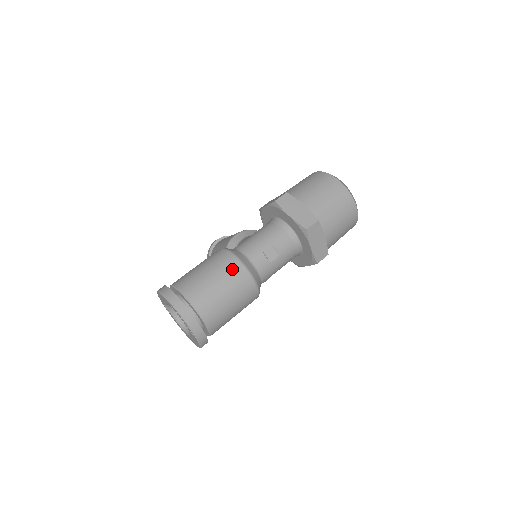
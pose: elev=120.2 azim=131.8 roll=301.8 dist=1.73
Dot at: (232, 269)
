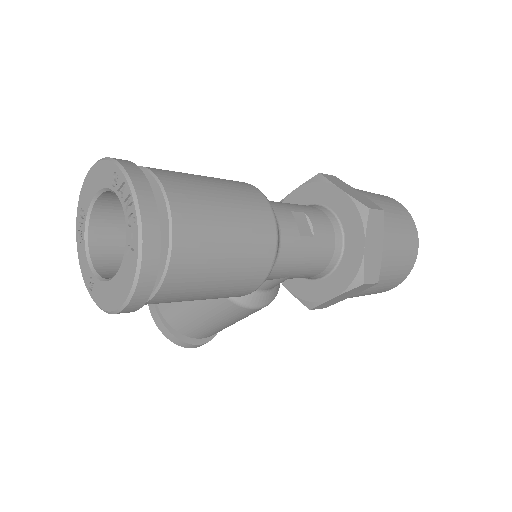
Dot at: (248, 192)
